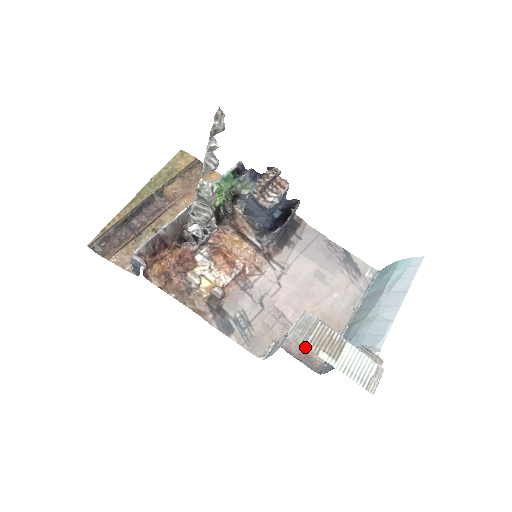
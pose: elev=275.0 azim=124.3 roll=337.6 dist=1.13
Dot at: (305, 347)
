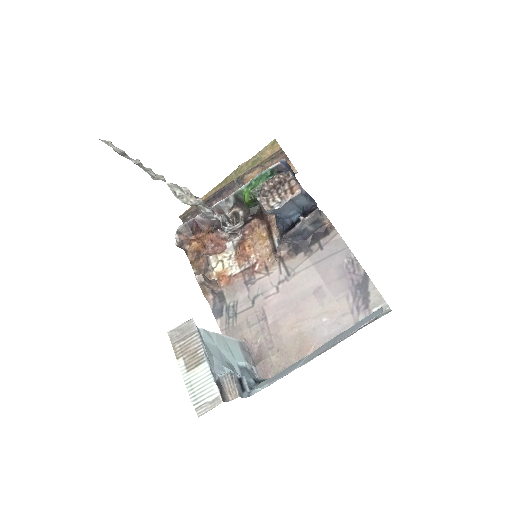
Dot at: (173, 348)
